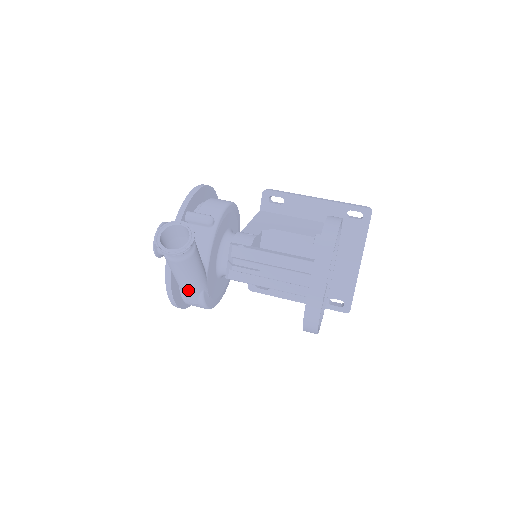
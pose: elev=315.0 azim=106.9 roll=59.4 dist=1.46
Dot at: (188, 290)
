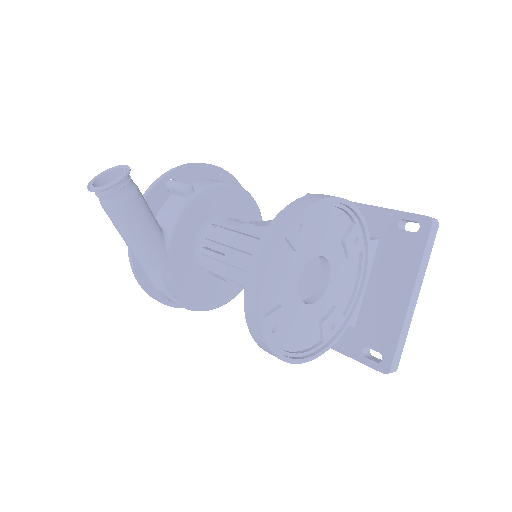
Dot at: (141, 263)
